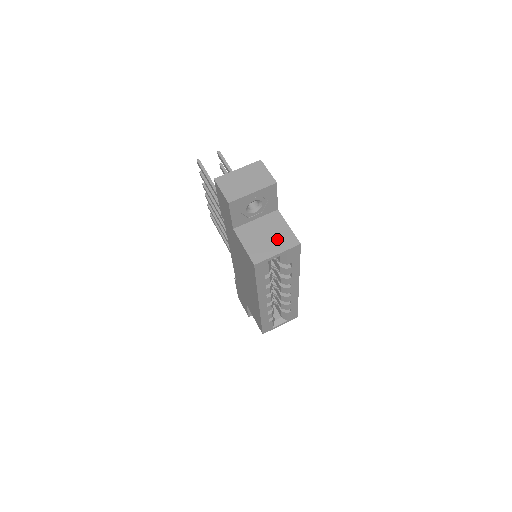
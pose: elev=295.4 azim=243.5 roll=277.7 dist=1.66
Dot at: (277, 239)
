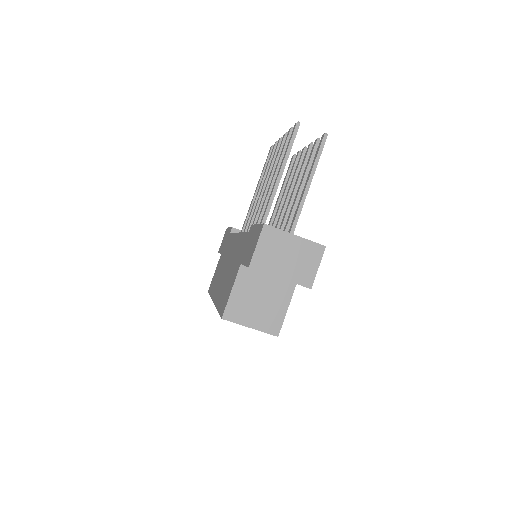
Dot at: (265, 313)
